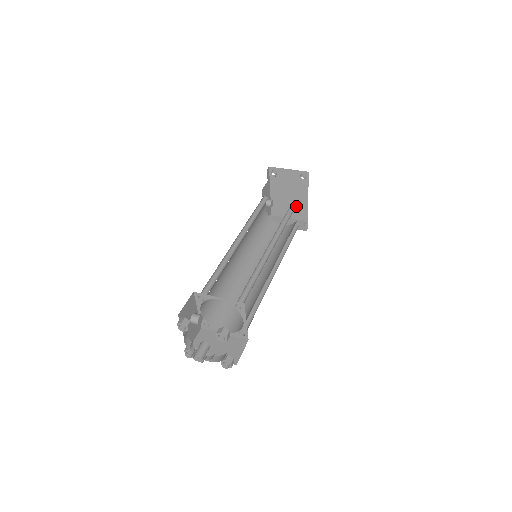
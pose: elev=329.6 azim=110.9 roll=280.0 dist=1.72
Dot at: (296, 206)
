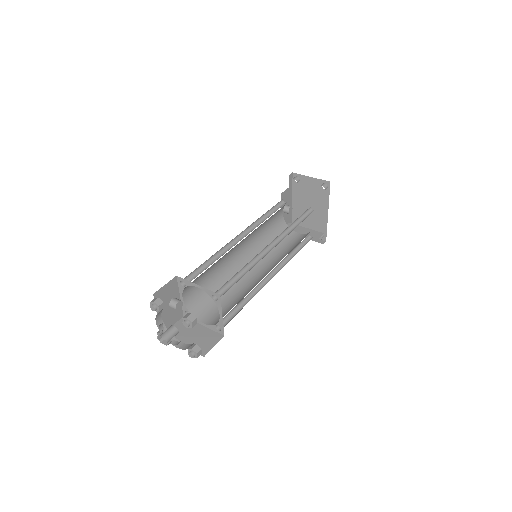
Dot at: (316, 217)
